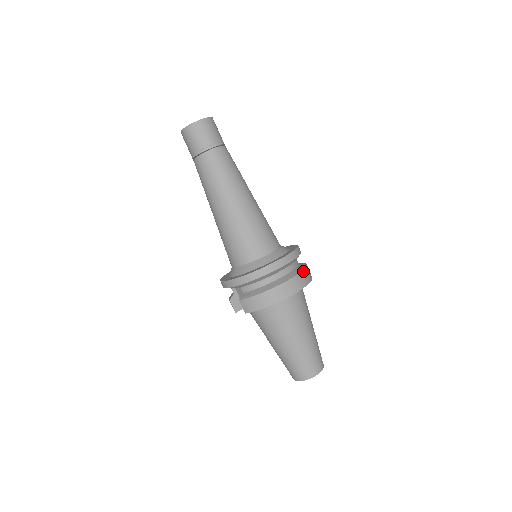
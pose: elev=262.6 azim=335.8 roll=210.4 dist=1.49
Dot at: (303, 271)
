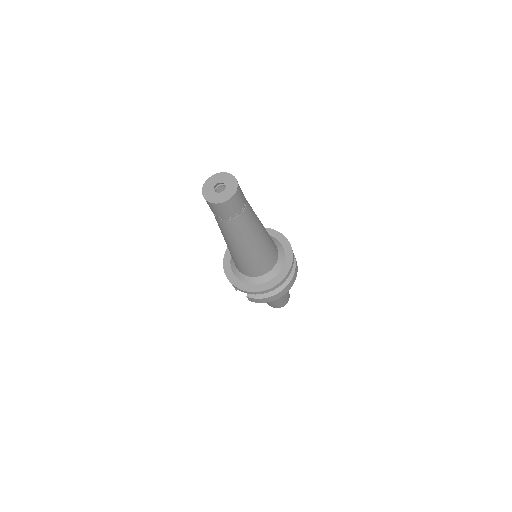
Dot at: (295, 270)
